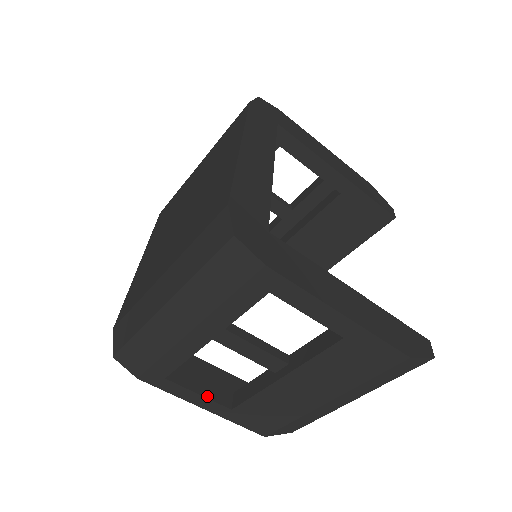
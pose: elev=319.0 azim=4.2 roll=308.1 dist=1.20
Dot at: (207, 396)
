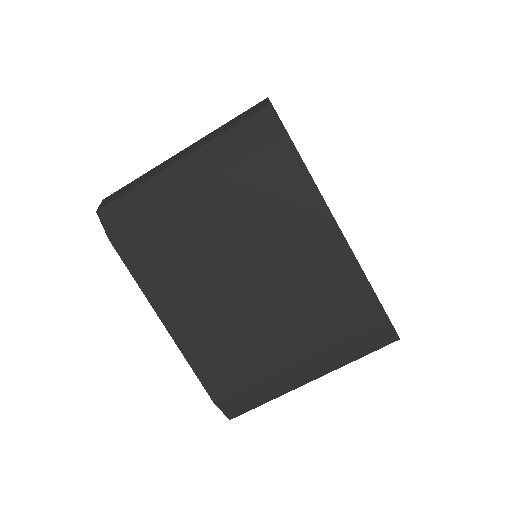
Dot at: occluded
